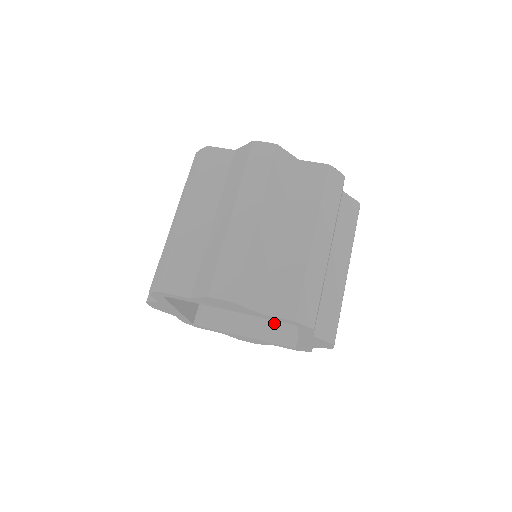
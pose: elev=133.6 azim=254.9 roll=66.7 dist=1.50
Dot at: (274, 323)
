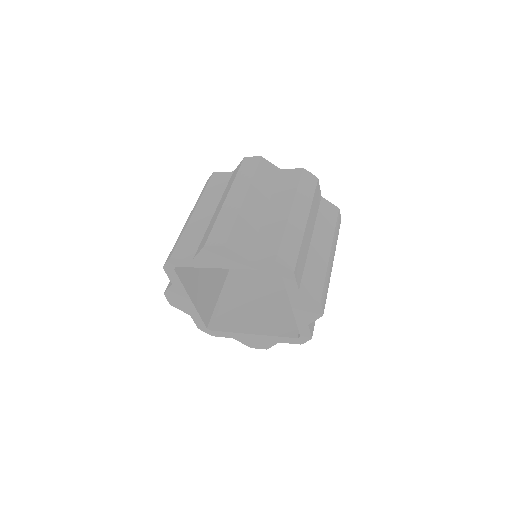
Dot at: (278, 321)
